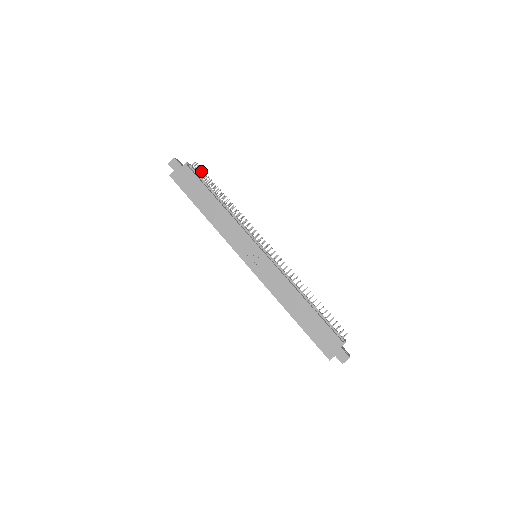
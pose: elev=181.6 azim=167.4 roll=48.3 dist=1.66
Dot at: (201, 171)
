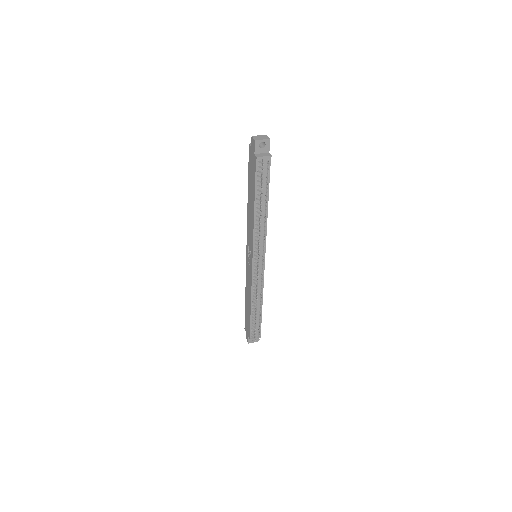
Dot at: (267, 173)
